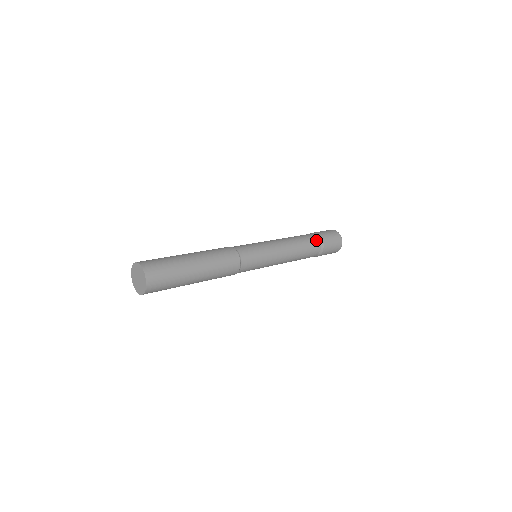
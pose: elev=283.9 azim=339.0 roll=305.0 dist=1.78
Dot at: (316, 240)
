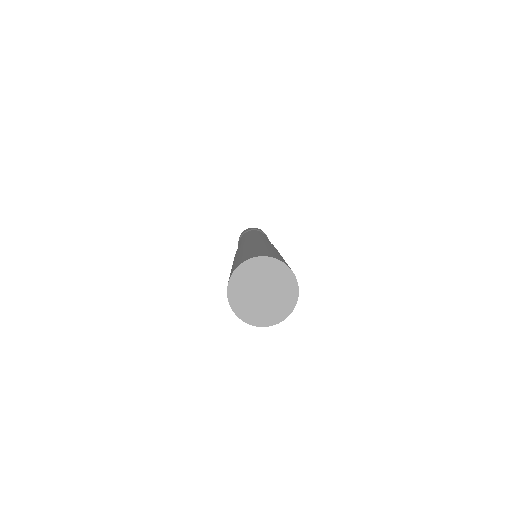
Dot at: (264, 234)
